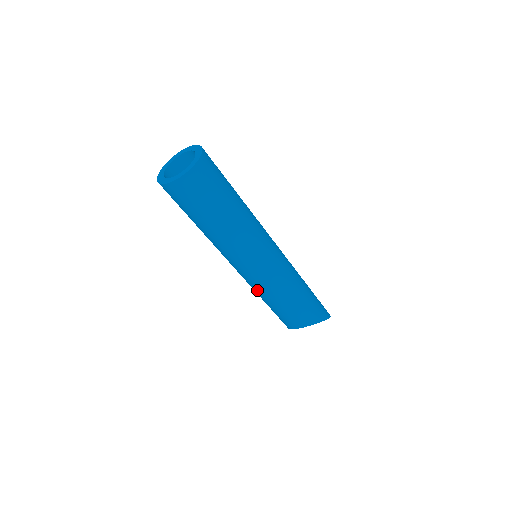
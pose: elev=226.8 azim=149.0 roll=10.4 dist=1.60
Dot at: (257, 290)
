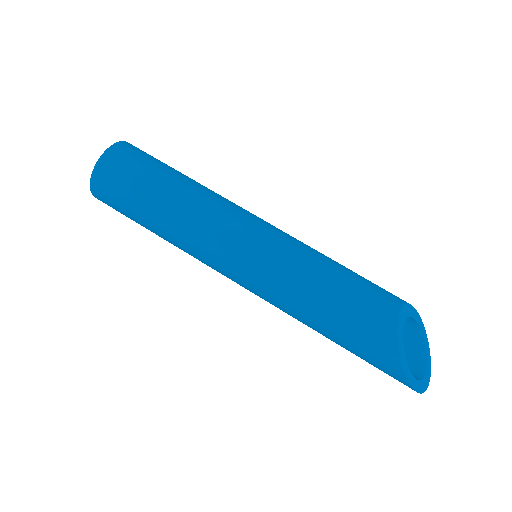
Dot at: (291, 264)
